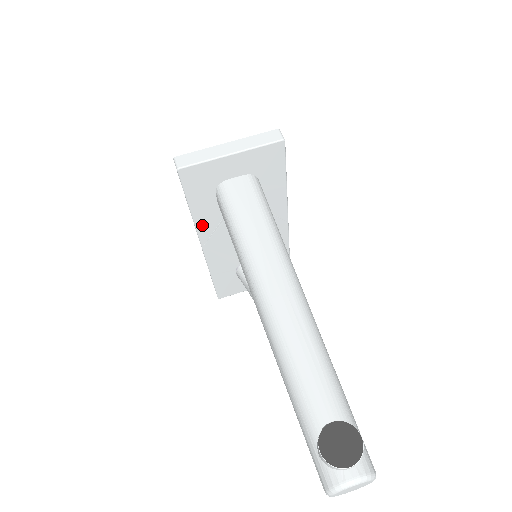
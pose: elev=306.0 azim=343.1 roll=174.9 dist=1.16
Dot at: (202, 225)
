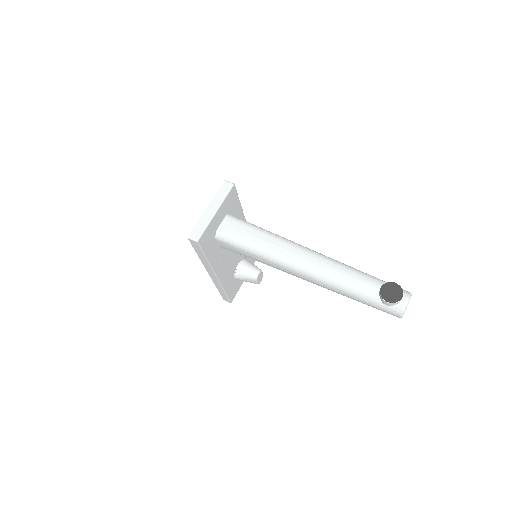
Dot at: (214, 264)
